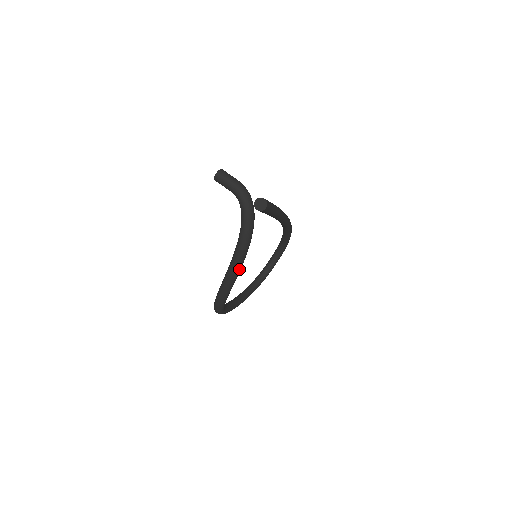
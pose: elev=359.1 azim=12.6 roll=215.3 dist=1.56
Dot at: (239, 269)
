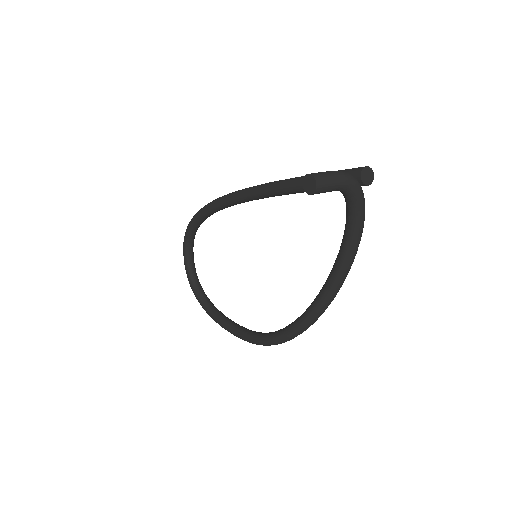
Dot at: occluded
